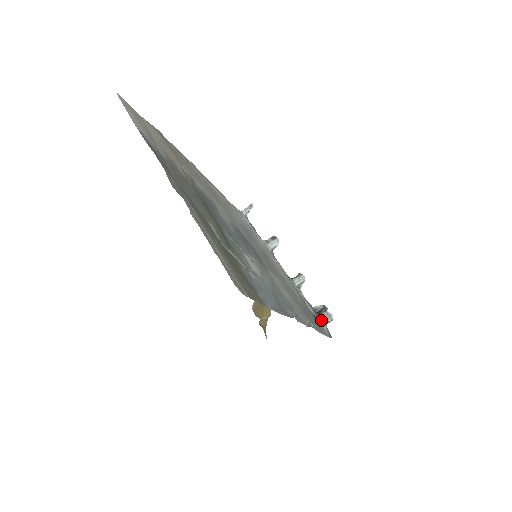
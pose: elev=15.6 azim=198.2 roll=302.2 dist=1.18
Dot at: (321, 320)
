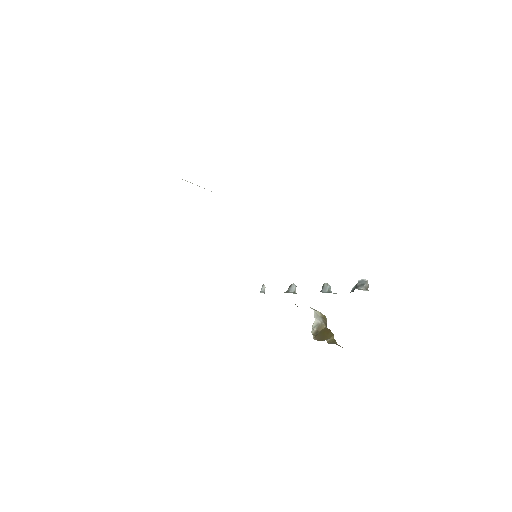
Dot at: (359, 289)
